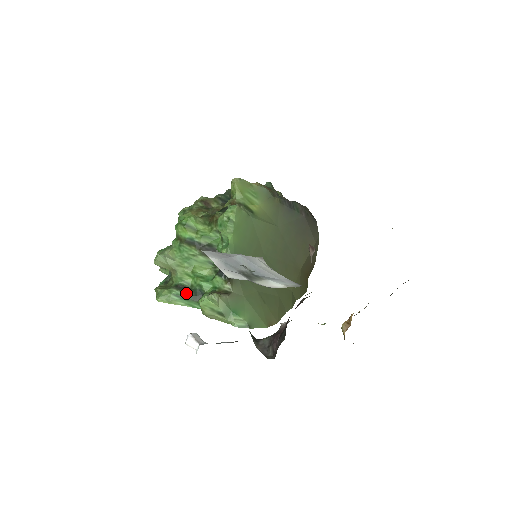
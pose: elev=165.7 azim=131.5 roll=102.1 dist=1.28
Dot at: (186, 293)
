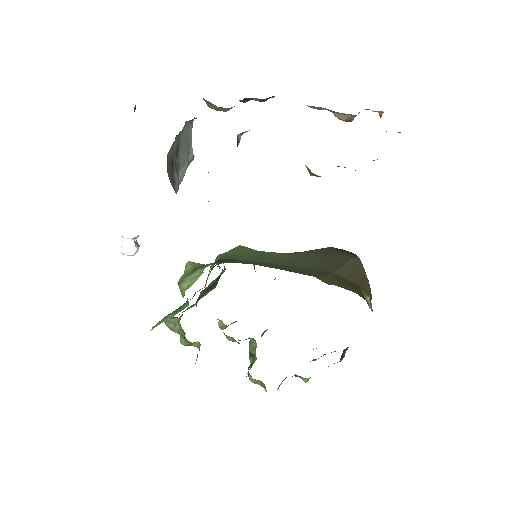
Dot at: occluded
